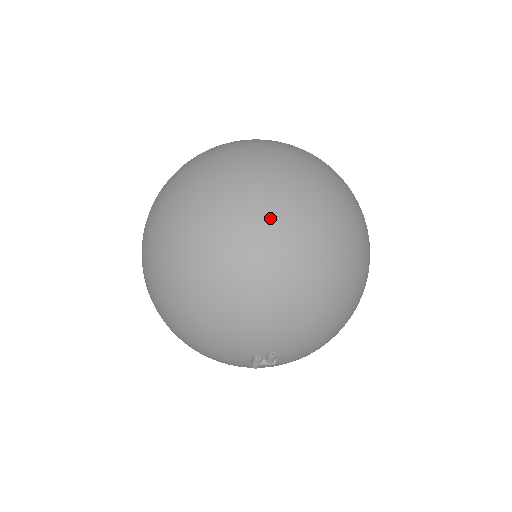
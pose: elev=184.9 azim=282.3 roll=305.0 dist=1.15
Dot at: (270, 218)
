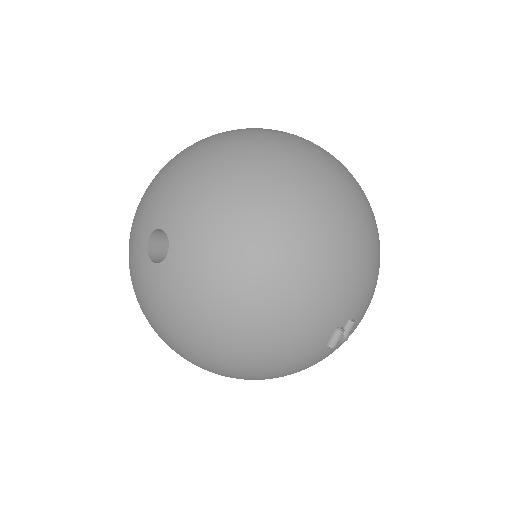
Dot at: (337, 171)
